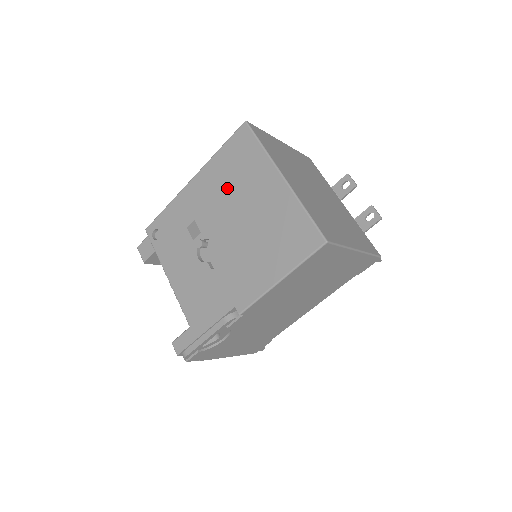
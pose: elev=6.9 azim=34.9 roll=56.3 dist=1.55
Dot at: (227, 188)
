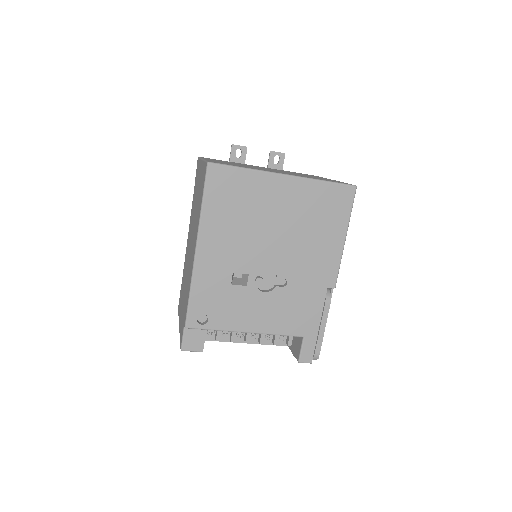
Dot at: (242, 224)
